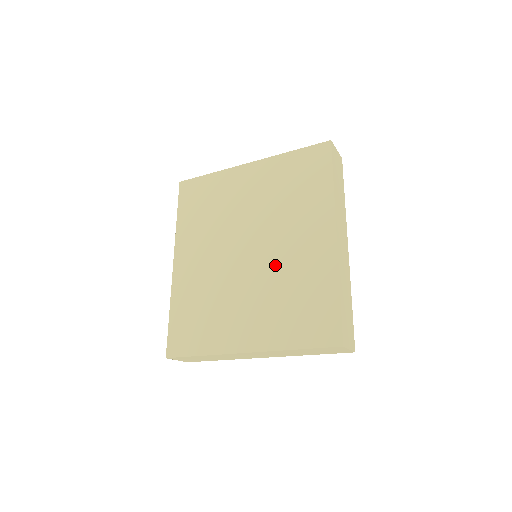
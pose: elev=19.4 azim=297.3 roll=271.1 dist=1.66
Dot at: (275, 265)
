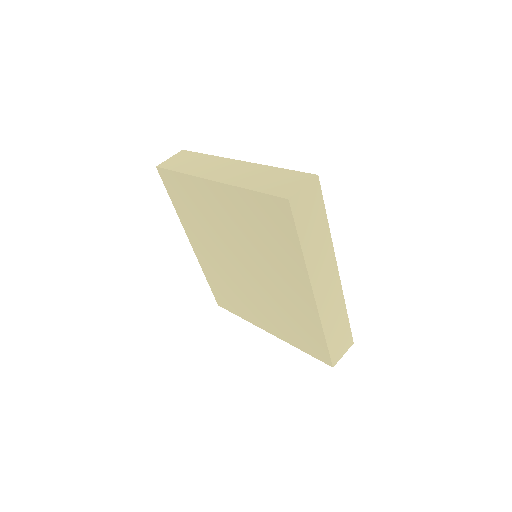
Dot at: (270, 291)
